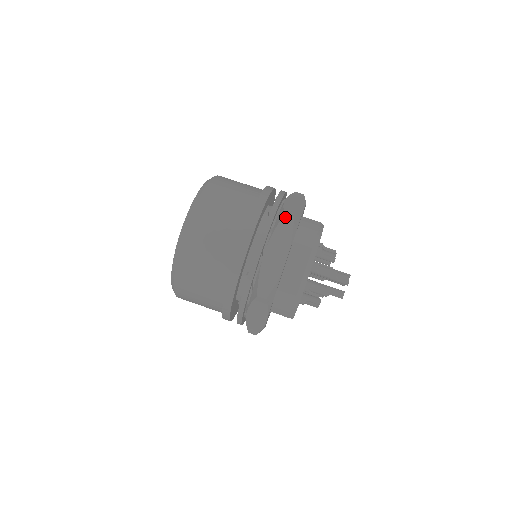
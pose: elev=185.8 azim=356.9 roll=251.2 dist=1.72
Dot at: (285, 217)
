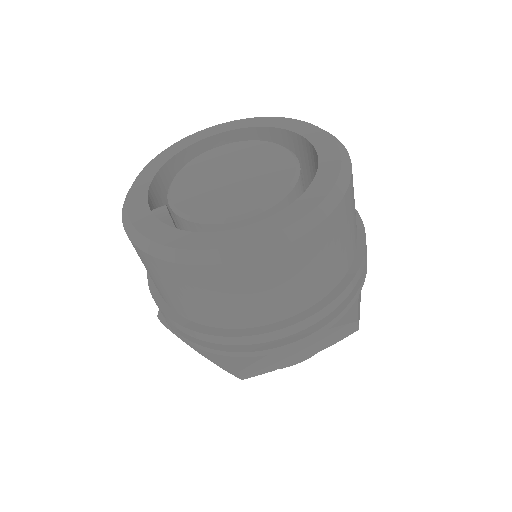
Dot at: (354, 324)
